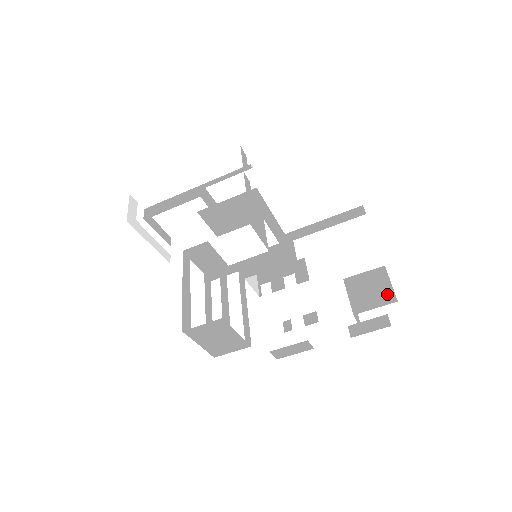
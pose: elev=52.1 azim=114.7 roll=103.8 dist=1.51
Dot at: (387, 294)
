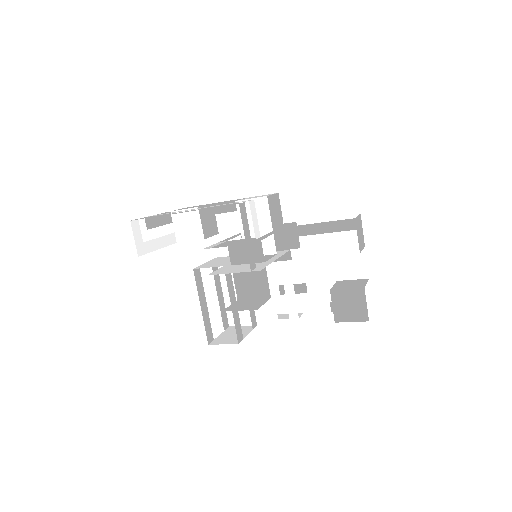
Dot at: (362, 313)
